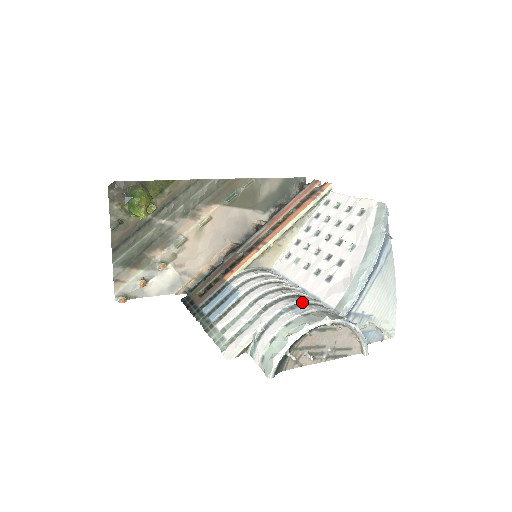
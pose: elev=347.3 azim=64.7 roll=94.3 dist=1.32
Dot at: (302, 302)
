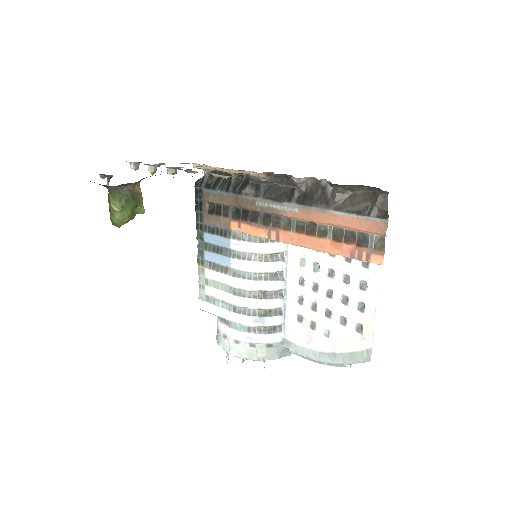
Dot at: (261, 327)
